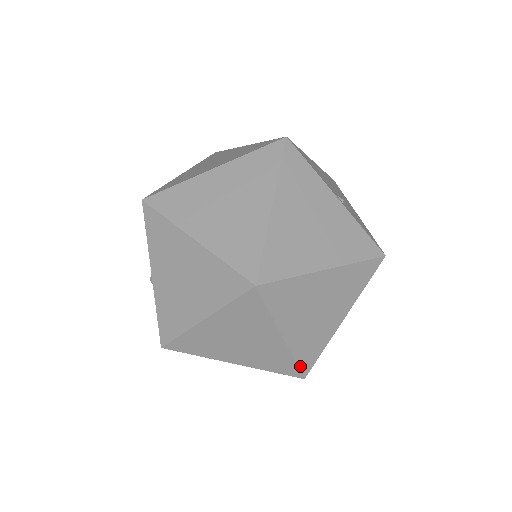
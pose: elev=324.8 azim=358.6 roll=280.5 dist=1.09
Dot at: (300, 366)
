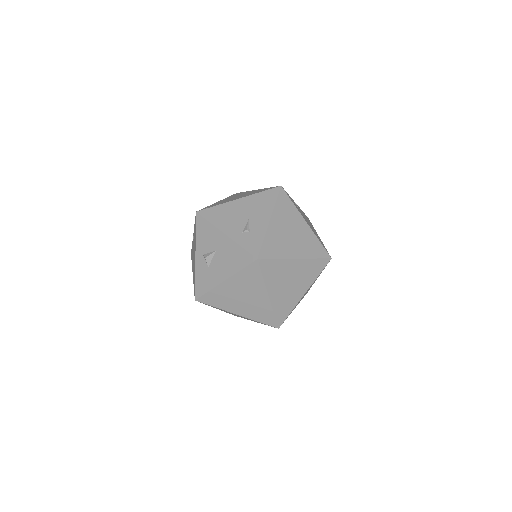
Dot at: occluded
